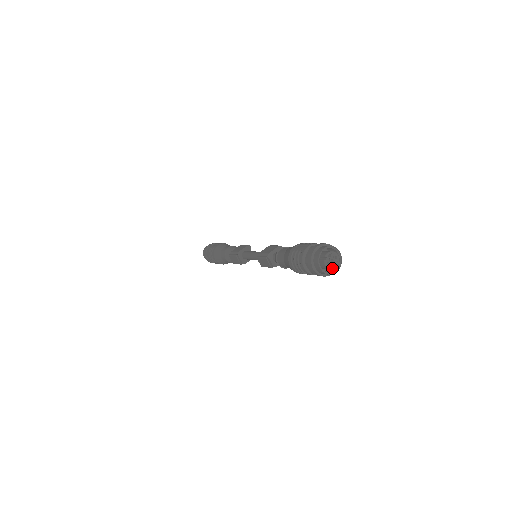
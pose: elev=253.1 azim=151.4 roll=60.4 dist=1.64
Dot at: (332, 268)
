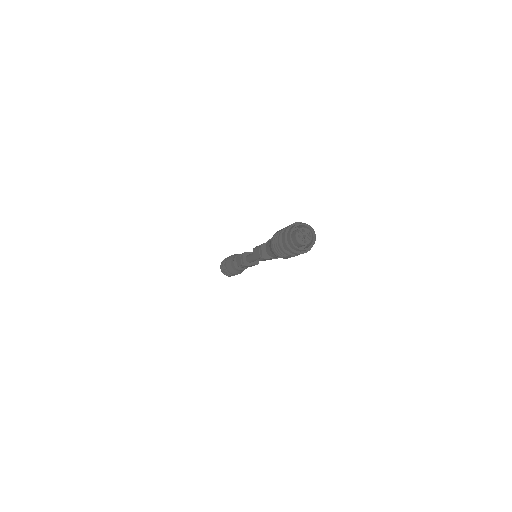
Dot at: (301, 243)
